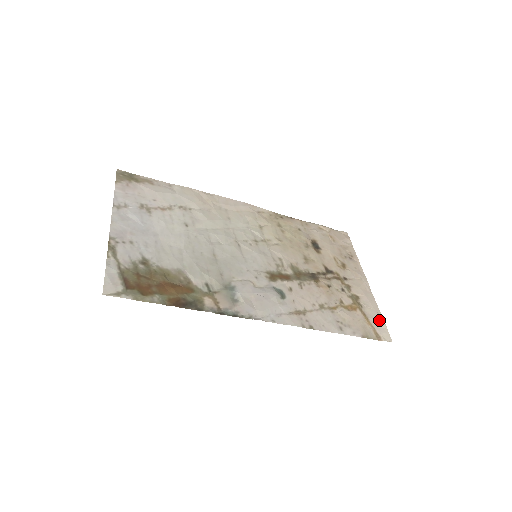
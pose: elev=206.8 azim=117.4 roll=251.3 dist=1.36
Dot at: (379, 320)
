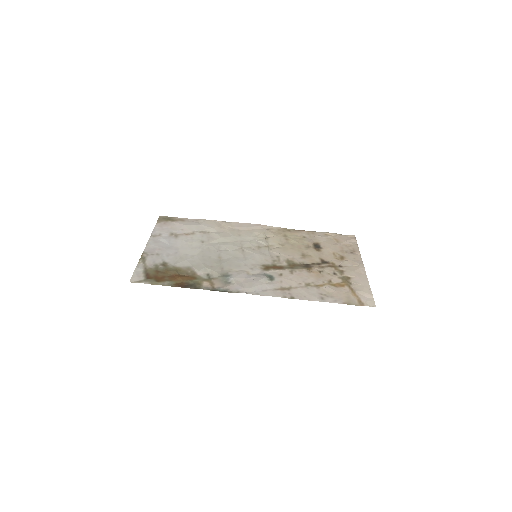
Dot at: (366, 292)
